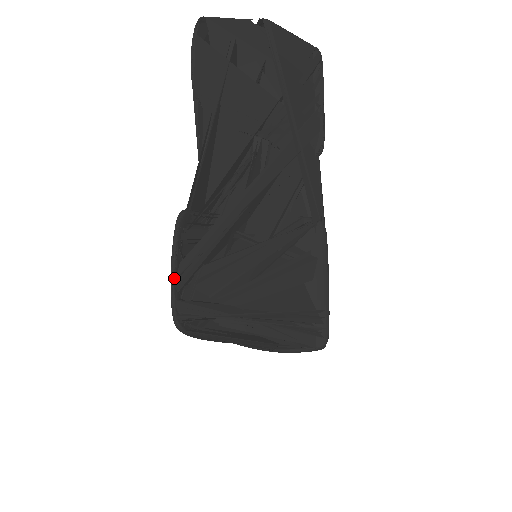
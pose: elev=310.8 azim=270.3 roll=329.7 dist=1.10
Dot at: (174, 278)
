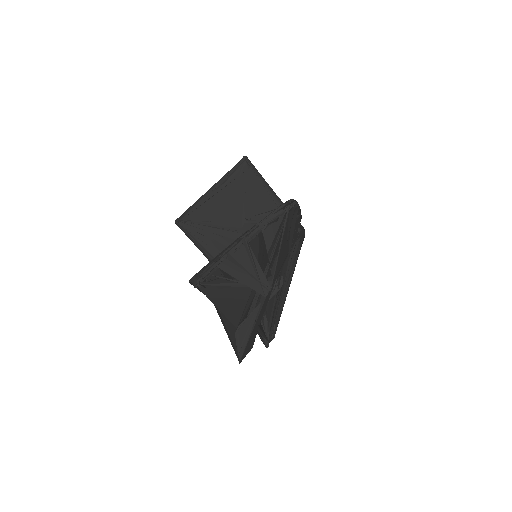
Dot at: occluded
